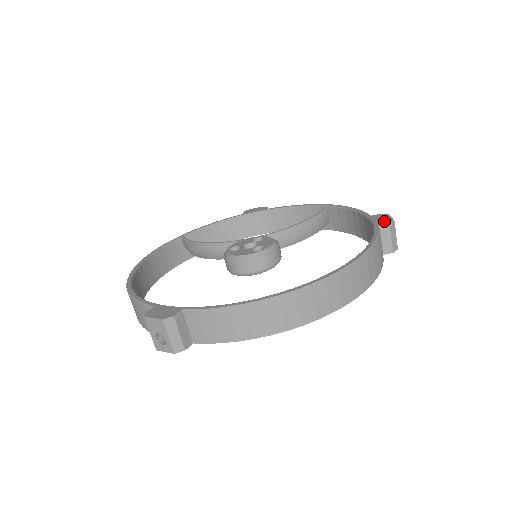
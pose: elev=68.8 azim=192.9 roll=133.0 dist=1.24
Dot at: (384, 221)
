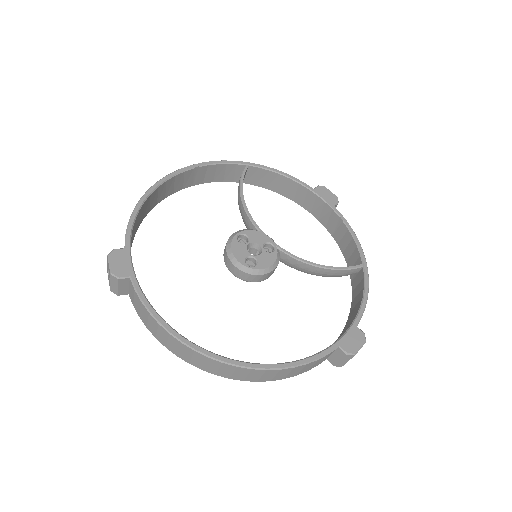
Dot at: (349, 347)
